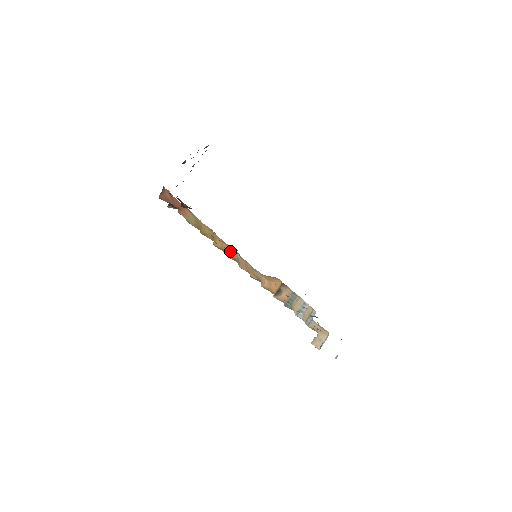
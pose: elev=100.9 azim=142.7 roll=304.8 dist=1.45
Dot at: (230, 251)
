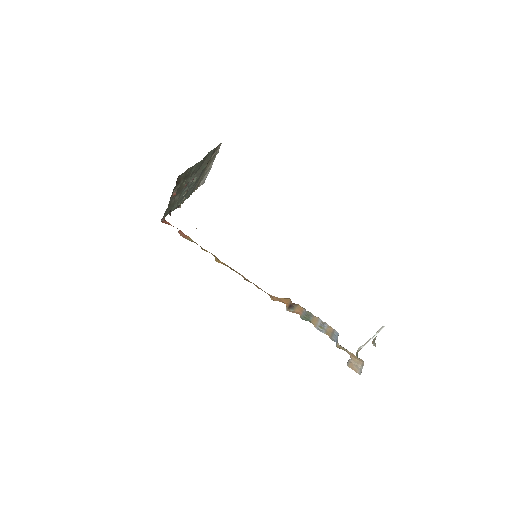
Dot at: (232, 269)
